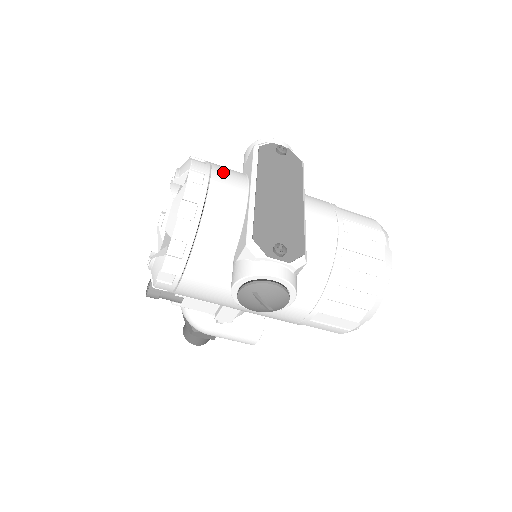
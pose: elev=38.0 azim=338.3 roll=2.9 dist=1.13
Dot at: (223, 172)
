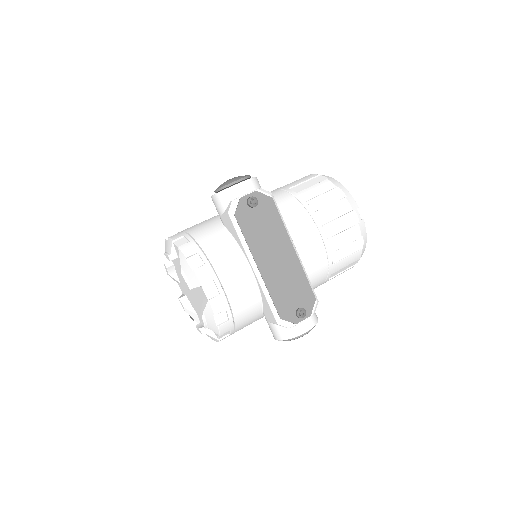
Dot at: (222, 262)
